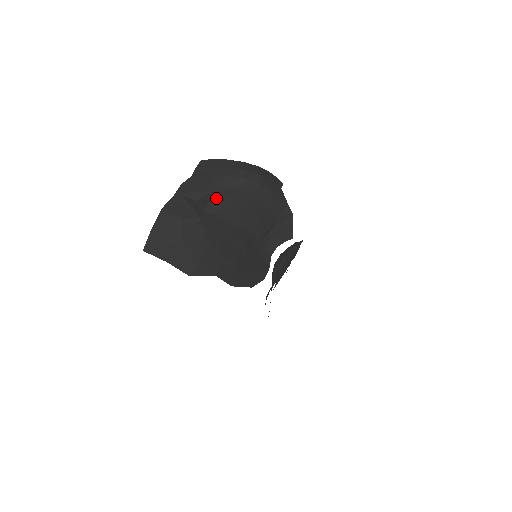
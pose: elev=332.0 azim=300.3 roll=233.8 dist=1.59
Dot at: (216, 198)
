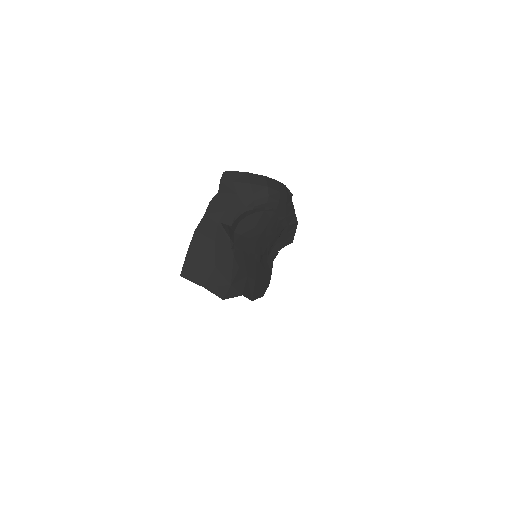
Dot at: (244, 219)
